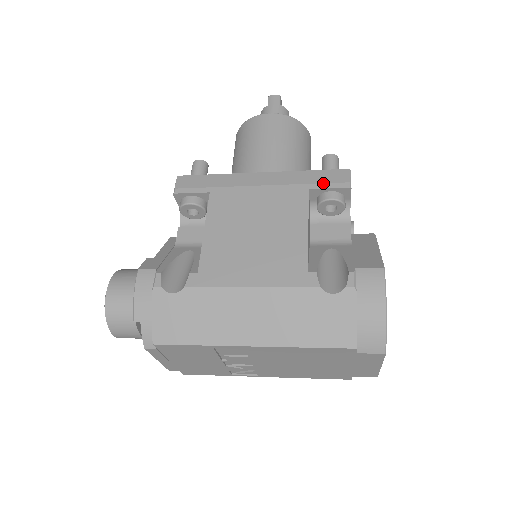
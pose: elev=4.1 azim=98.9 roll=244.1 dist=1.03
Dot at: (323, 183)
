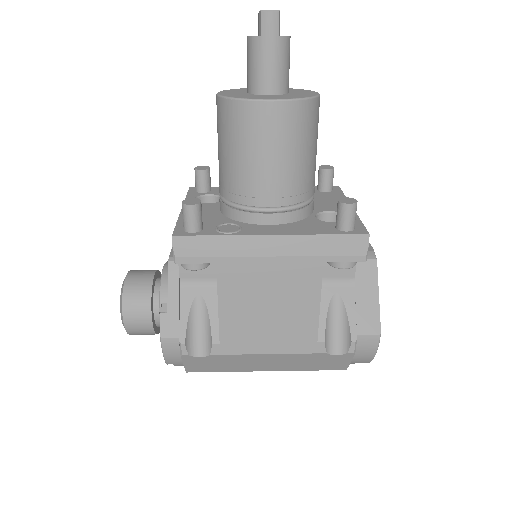
Dot at: (339, 256)
